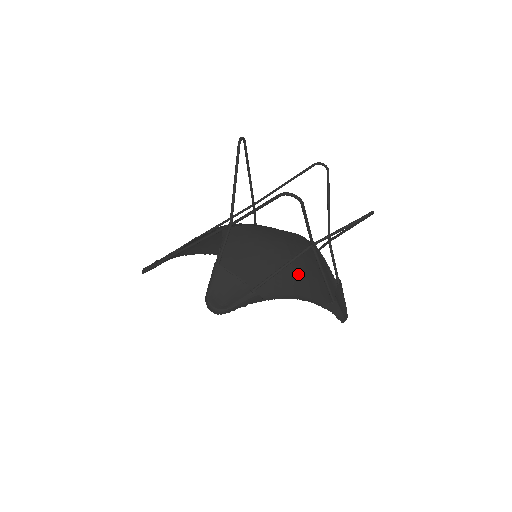
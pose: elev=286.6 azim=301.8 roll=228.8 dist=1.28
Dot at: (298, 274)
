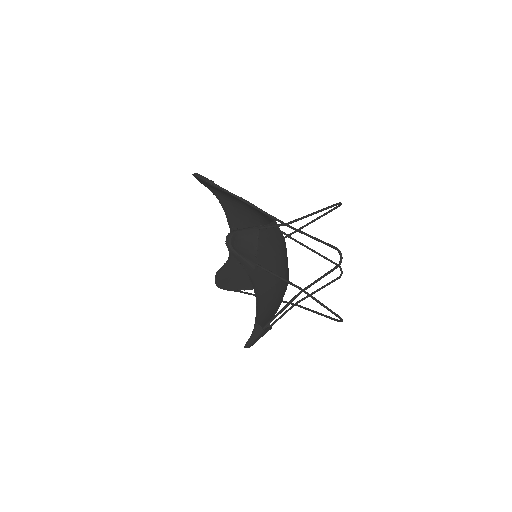
Dot at: (272, 292)
